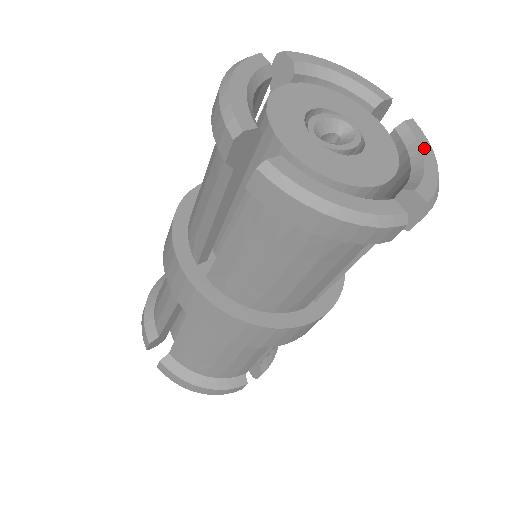
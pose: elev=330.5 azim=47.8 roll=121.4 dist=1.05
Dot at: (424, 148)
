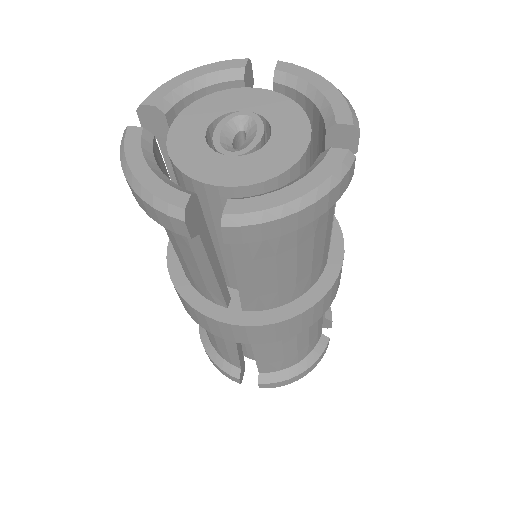
Dot at: (309, 78)
